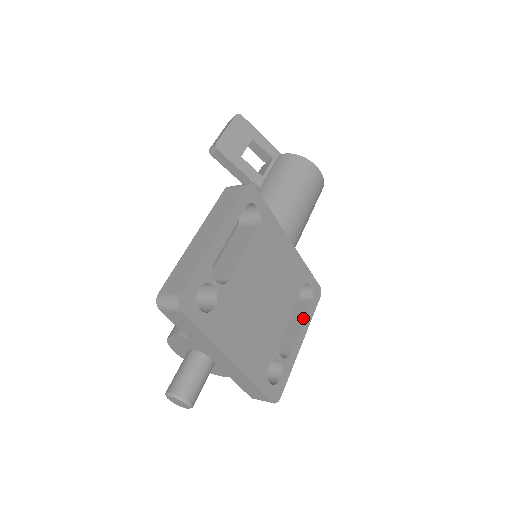
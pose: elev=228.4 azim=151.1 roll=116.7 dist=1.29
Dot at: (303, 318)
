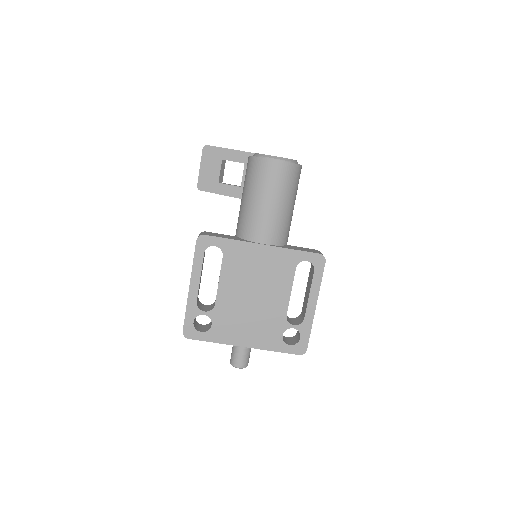
Dot at: (310, 287)
